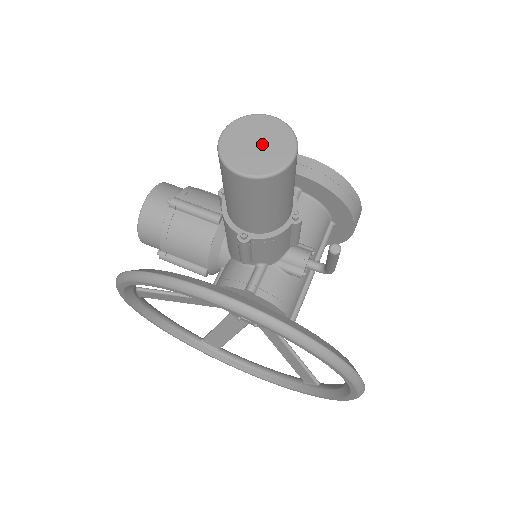
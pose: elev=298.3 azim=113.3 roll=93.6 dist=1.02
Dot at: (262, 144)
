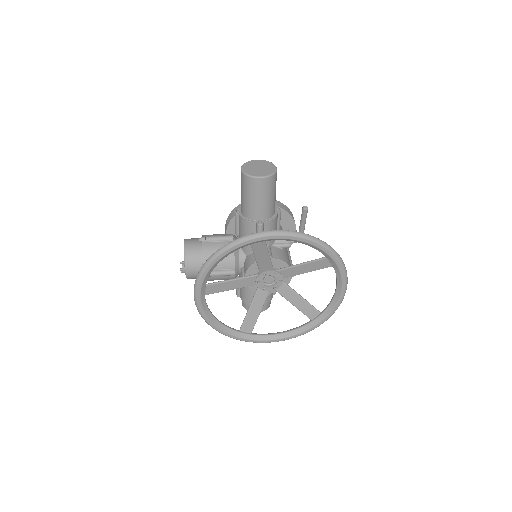
Dot at: (261, 167)
